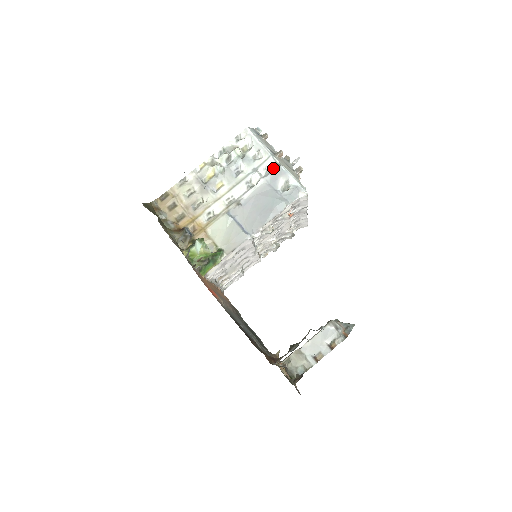
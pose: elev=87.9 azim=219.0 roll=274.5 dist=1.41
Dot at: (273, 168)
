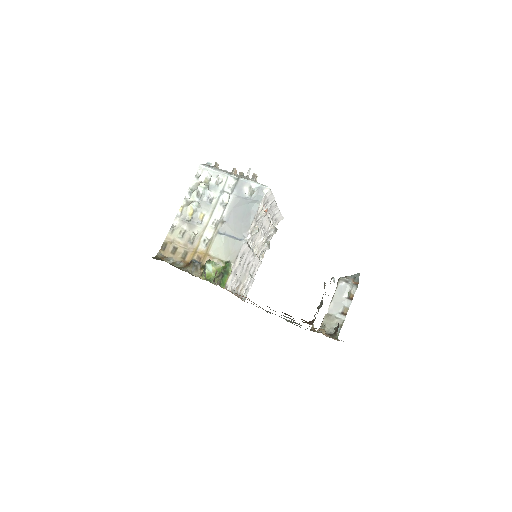
Dot at: (235, 183)
